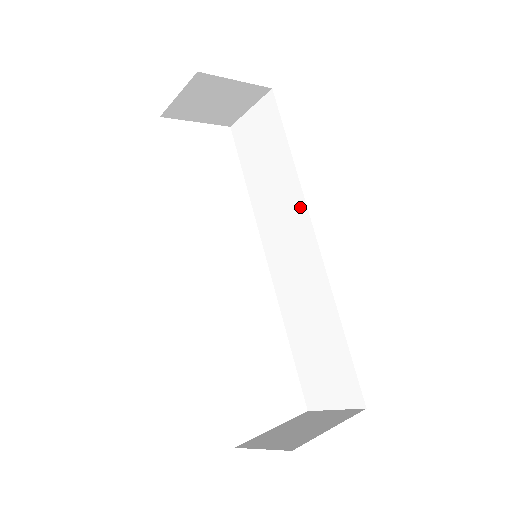
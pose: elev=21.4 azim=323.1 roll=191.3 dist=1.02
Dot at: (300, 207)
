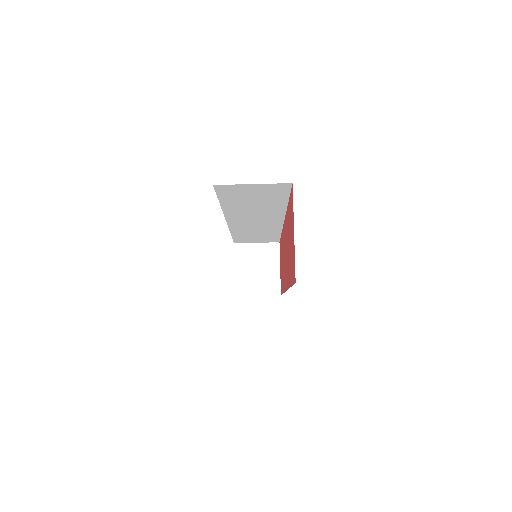
Dot at: occluded
